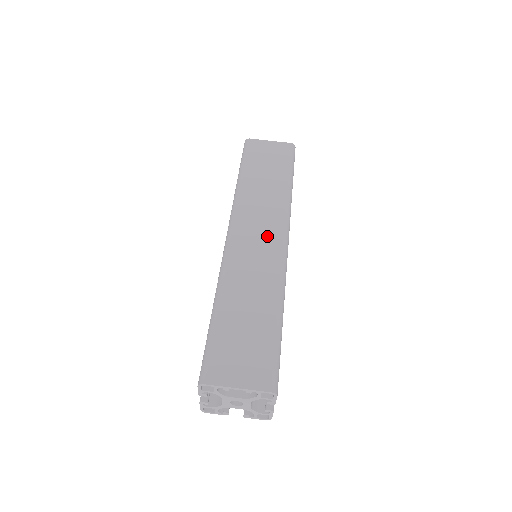
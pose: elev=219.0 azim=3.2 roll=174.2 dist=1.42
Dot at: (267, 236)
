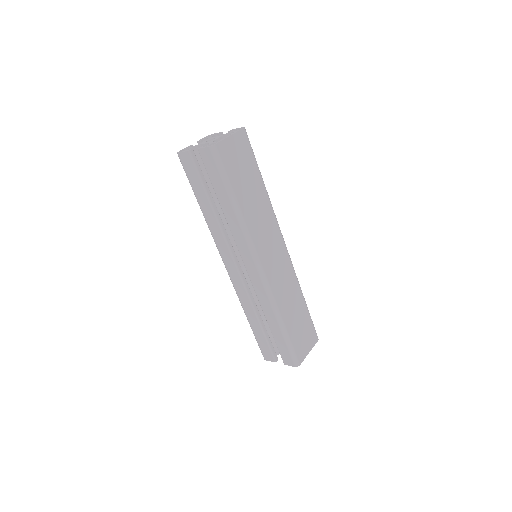
Dot at: (278, 251)
